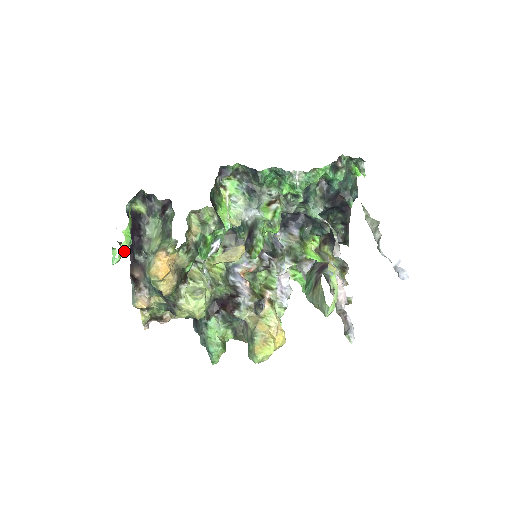
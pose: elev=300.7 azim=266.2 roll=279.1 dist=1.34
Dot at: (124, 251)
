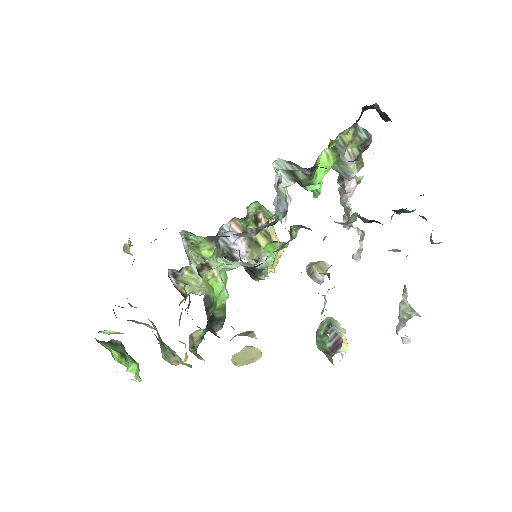
Dot at: (138, 372)
